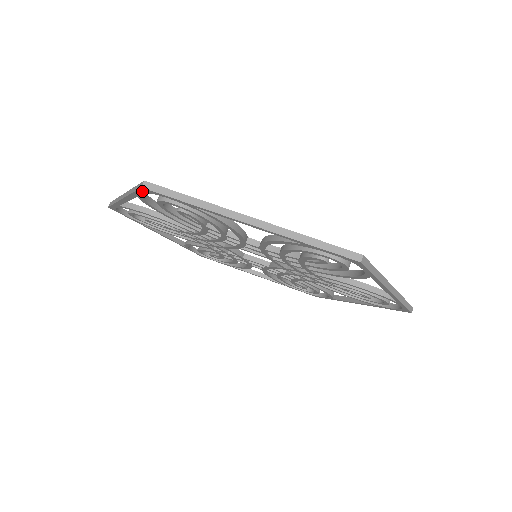
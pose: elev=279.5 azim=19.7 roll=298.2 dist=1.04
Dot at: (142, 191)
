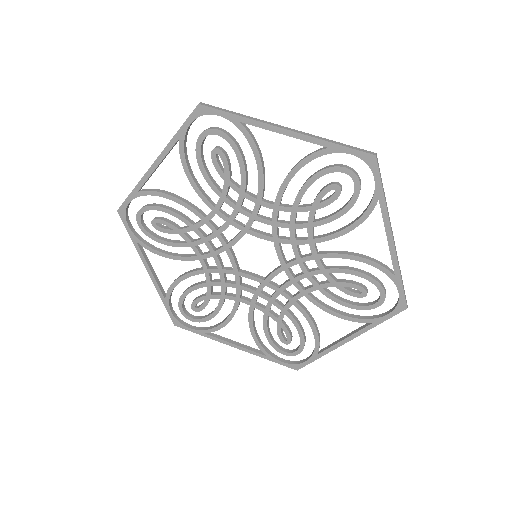
Dot at: (194, 115)
